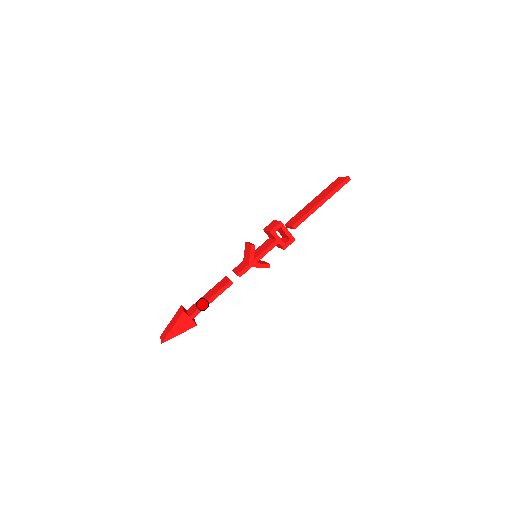
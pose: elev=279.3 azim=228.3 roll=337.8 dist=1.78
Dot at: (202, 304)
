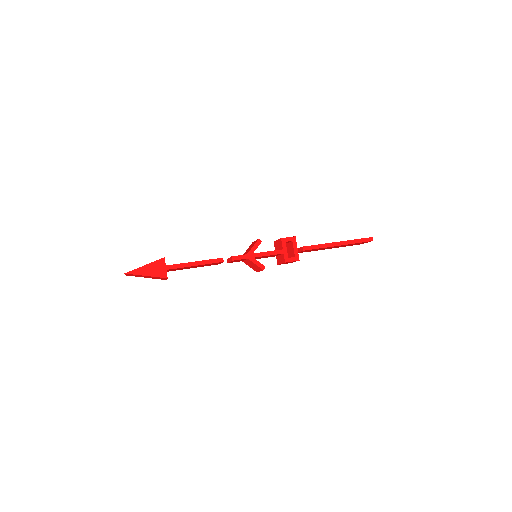
Dot at: occluded
